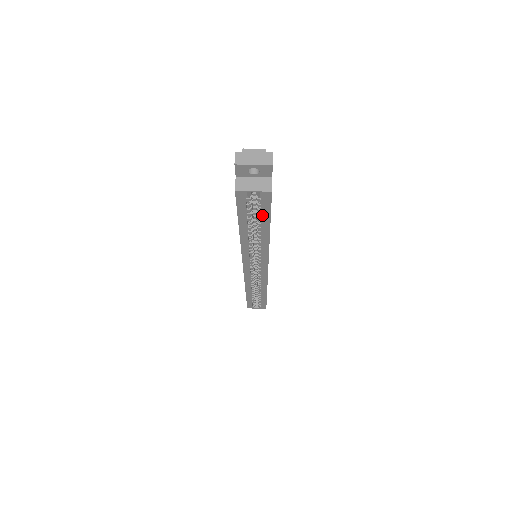
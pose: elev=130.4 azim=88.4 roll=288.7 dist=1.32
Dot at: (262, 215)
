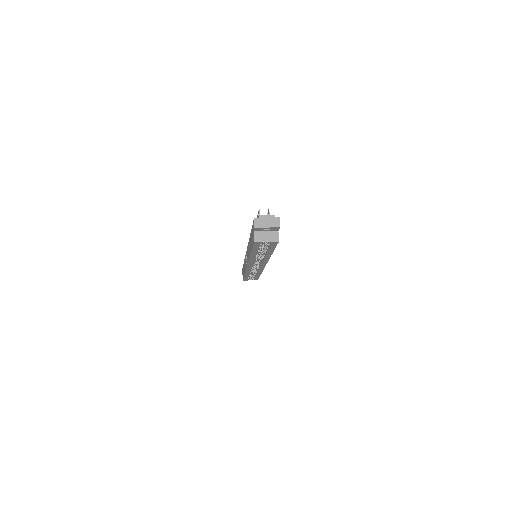
Dot at: (269, 249)
